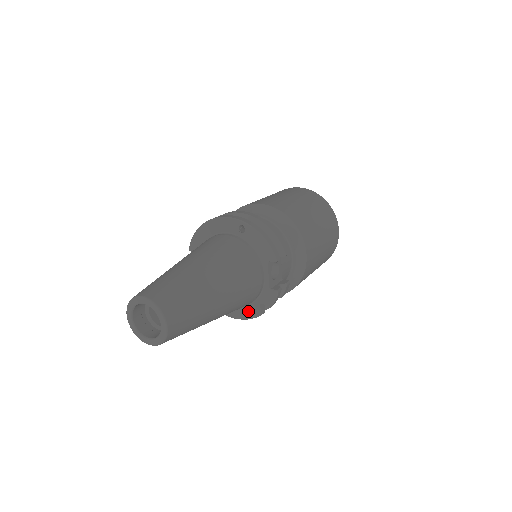
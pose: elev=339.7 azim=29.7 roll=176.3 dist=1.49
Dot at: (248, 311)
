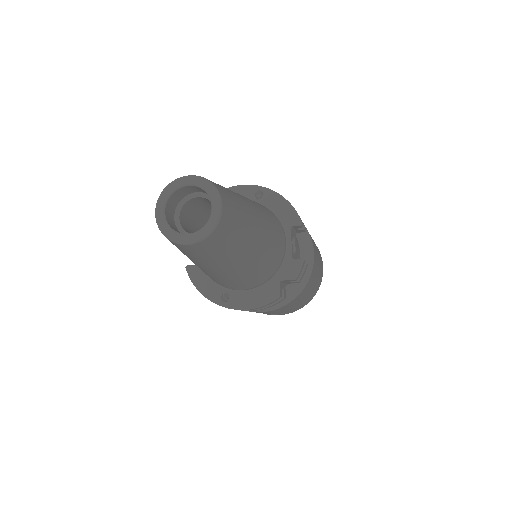
Dot at: (263, 294)
